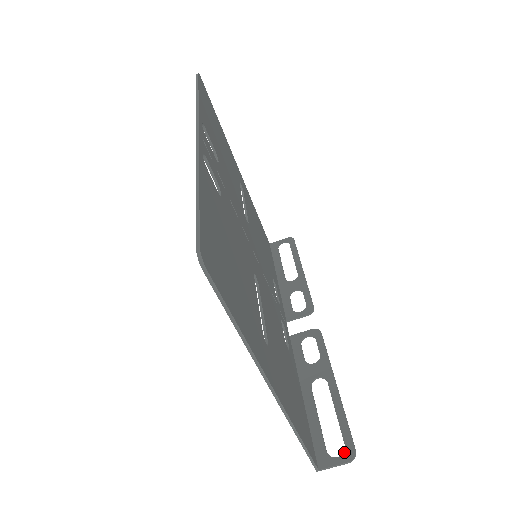
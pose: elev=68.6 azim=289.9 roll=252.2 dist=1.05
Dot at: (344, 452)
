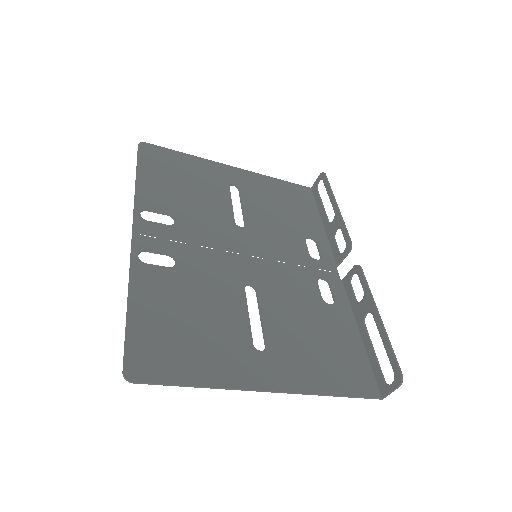
Dot at: (394, 378)
